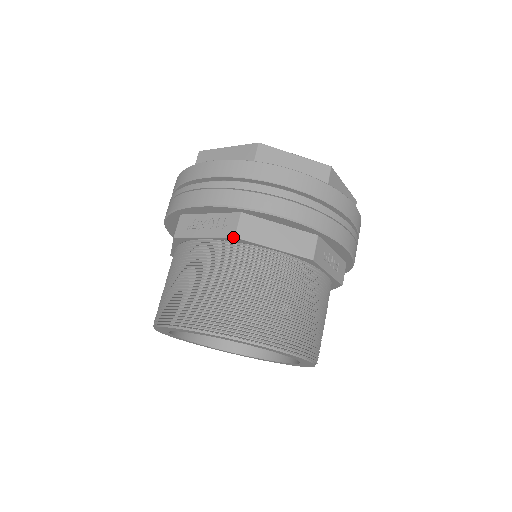
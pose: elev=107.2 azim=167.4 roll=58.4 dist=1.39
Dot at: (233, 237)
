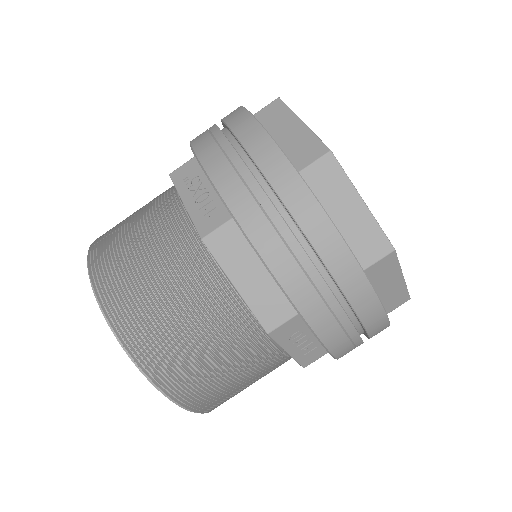
Dot at: (200, 237)
